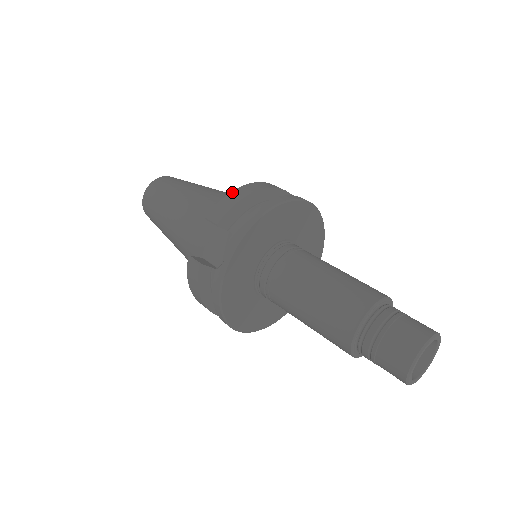
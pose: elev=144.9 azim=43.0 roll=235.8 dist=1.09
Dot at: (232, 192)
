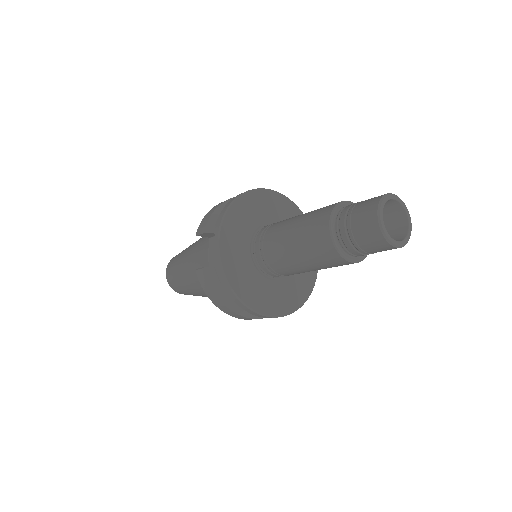
Dot at: (210, 210)
